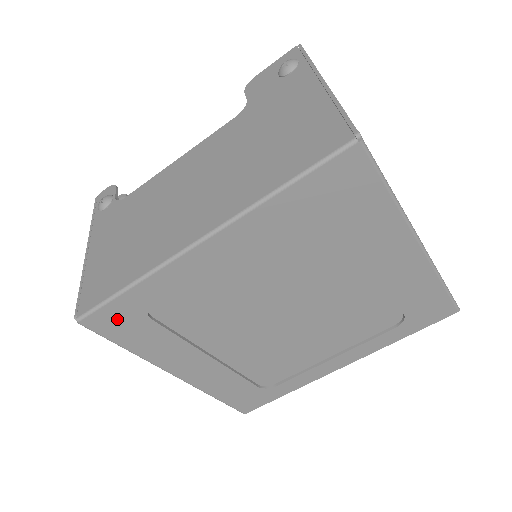
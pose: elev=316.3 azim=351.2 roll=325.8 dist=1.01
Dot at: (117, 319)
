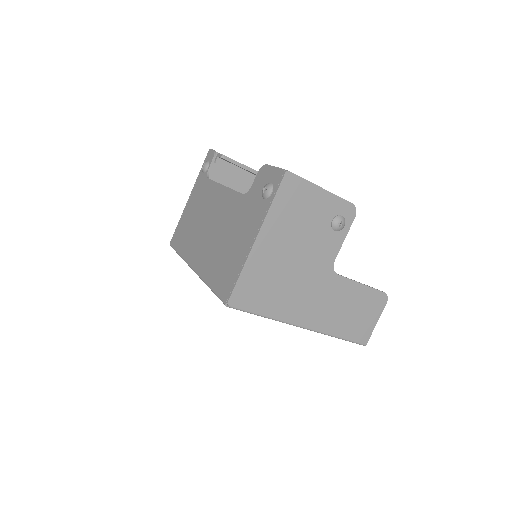
Dot at: occluded
